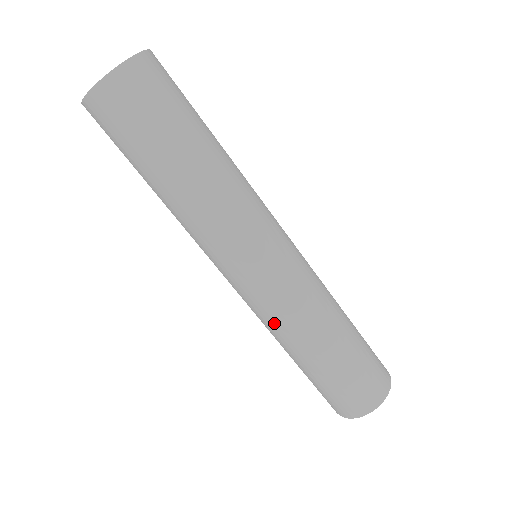
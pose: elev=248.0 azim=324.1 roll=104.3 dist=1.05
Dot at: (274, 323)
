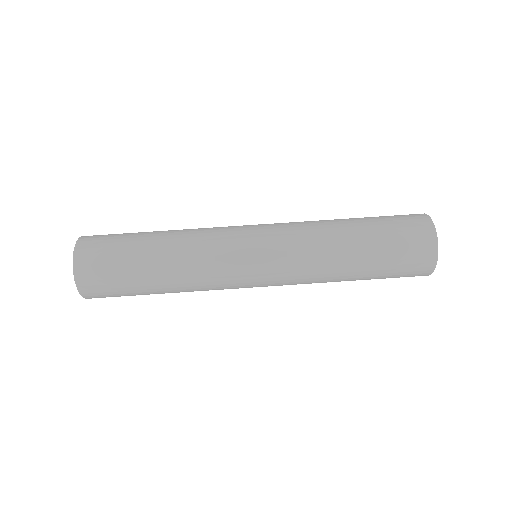
Dot at: (306, 235)
